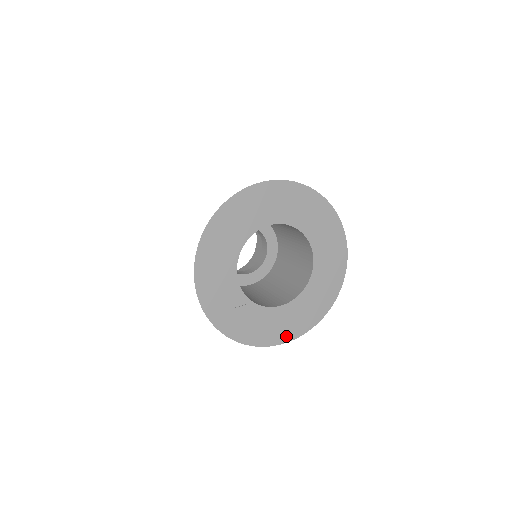
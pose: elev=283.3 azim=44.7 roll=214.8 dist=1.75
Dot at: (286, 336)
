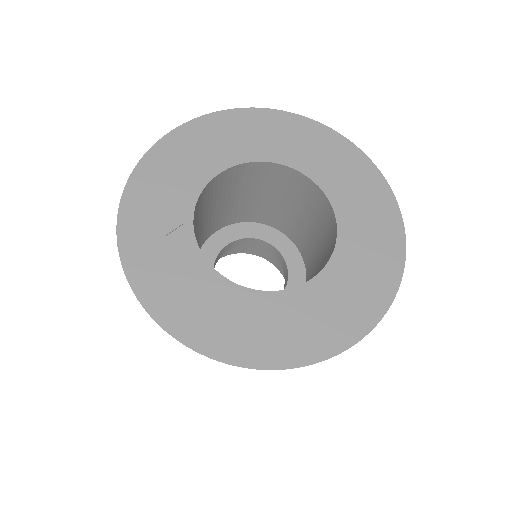
Dot at: (220, 346)
